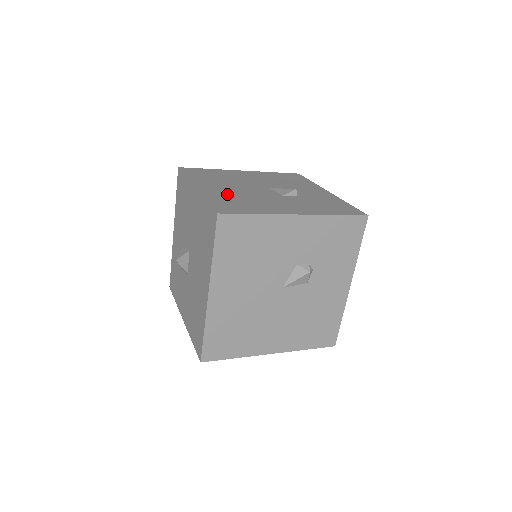
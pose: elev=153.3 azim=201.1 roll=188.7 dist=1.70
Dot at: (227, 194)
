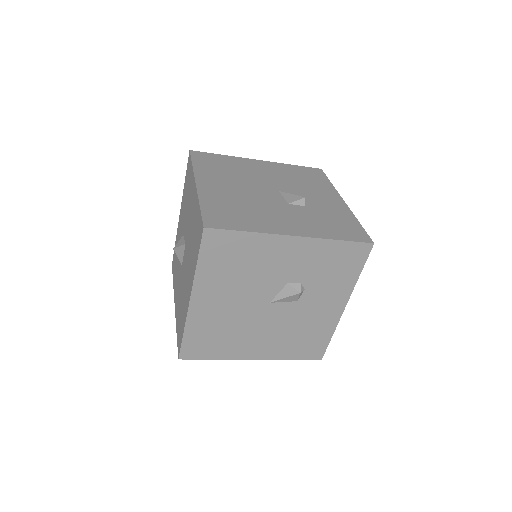
Dot at: (226, 197)
